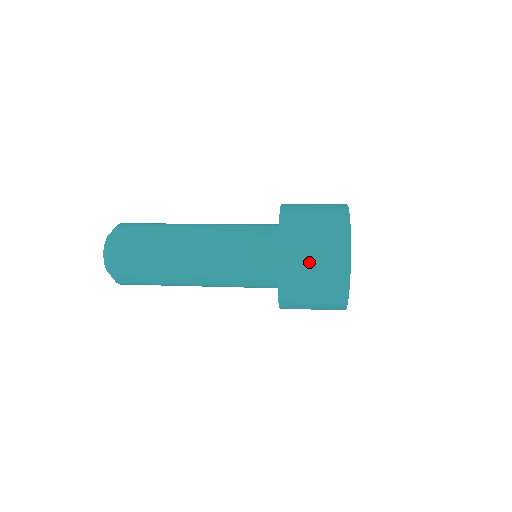
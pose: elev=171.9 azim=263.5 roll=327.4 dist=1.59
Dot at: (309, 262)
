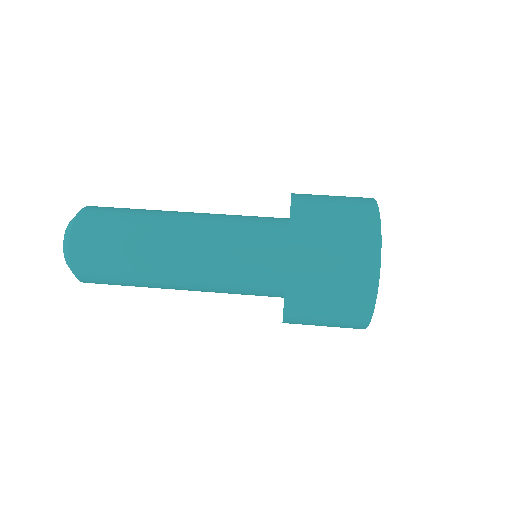
Dot at: occluded
